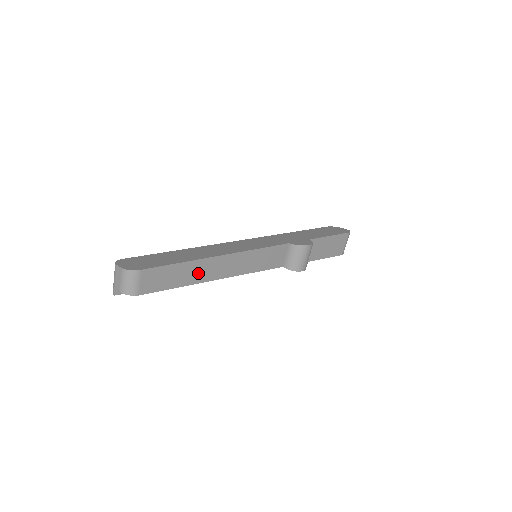
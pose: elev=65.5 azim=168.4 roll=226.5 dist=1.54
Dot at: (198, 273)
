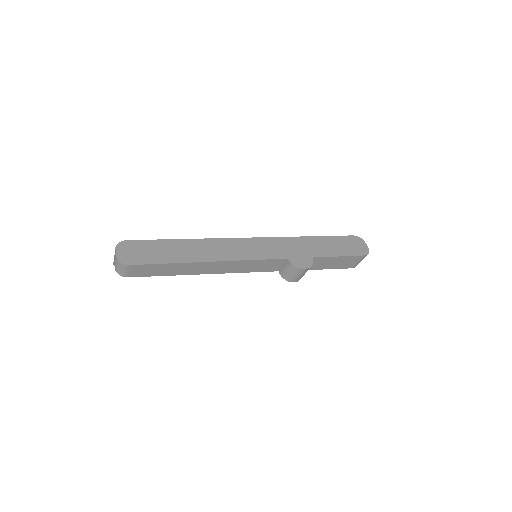
Dot at: (186, 269)
